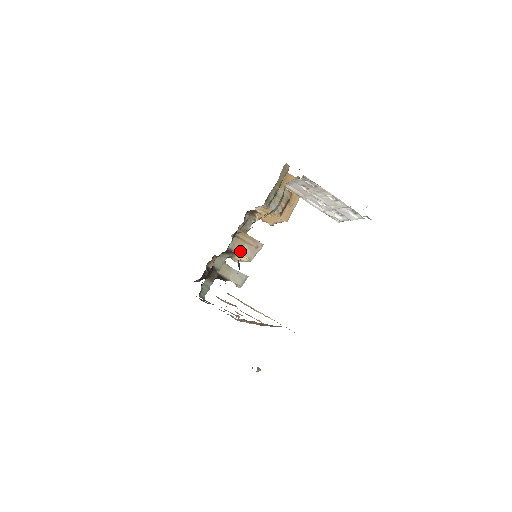
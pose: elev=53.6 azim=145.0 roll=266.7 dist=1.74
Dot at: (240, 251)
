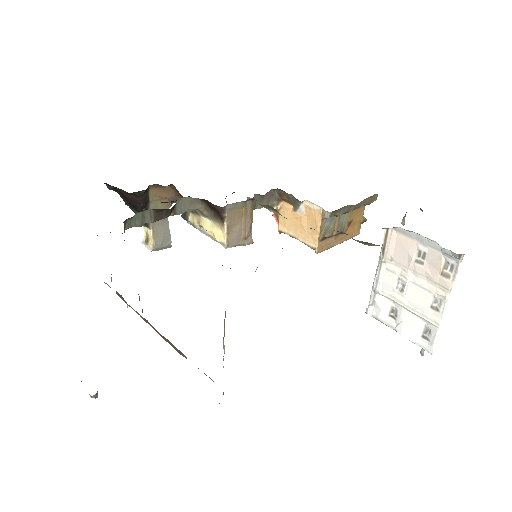
Dot at: (230, 223)
